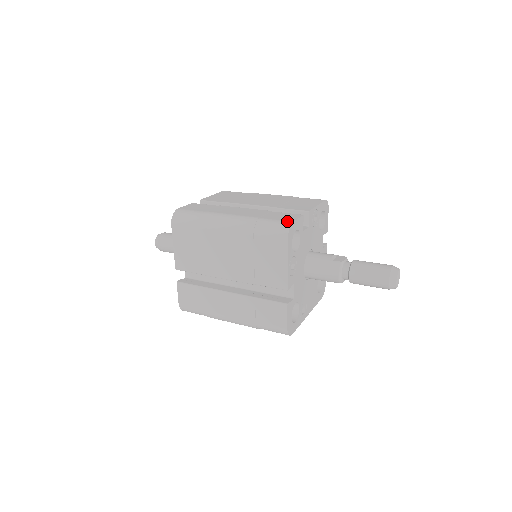
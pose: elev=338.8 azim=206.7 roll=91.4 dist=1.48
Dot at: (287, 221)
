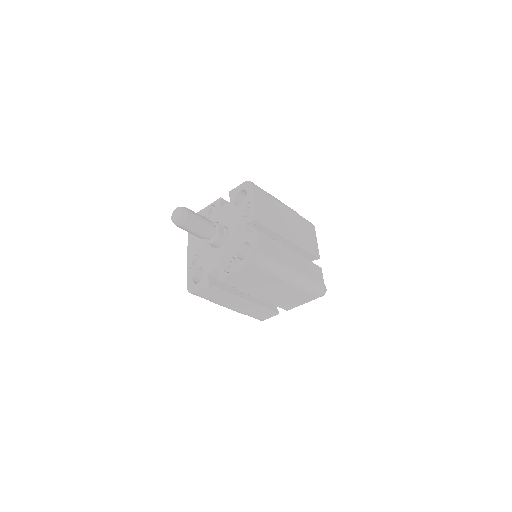
Dot at: (322, 285)
